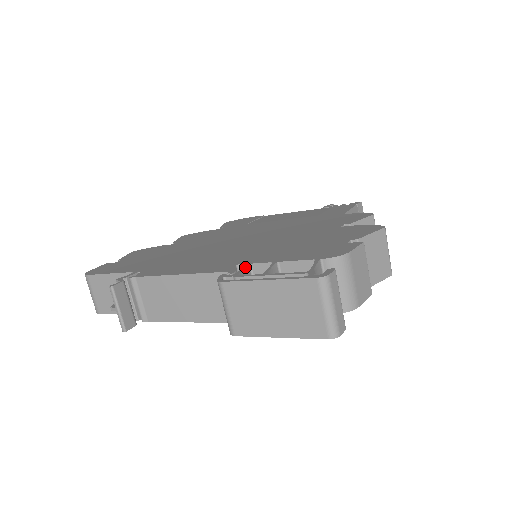
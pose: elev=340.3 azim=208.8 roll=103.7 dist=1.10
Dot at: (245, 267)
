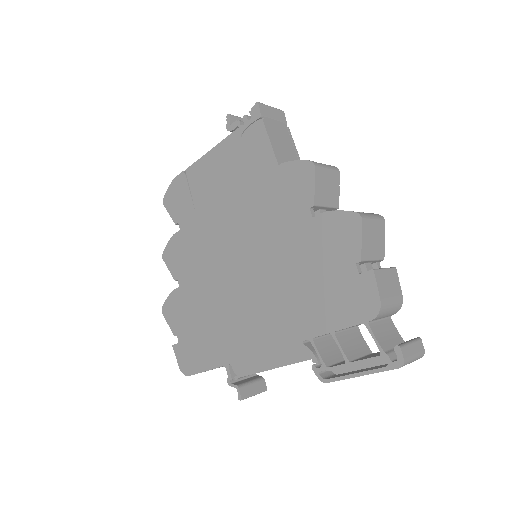
Dot at: (316, 347)
